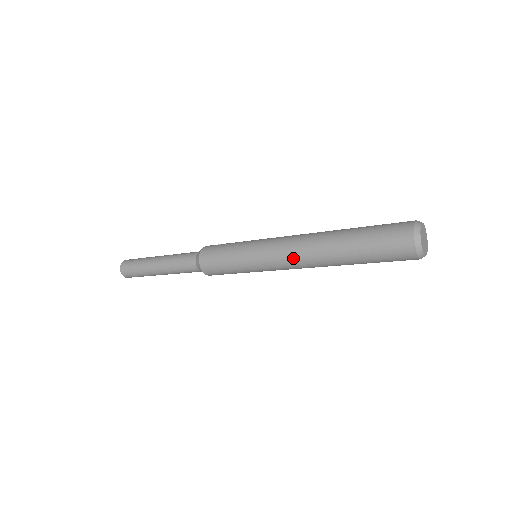
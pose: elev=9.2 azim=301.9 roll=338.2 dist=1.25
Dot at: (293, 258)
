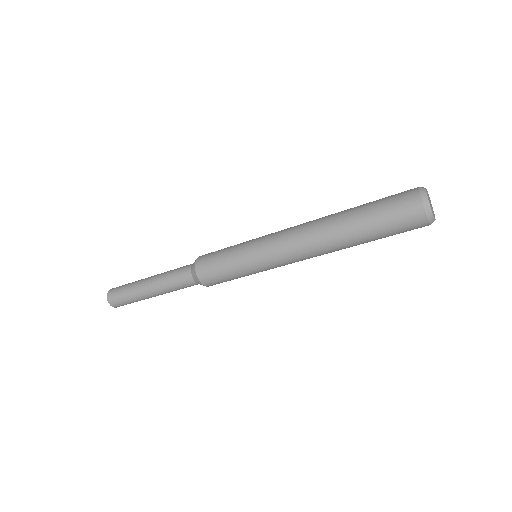
Dot at: (298, 247)
